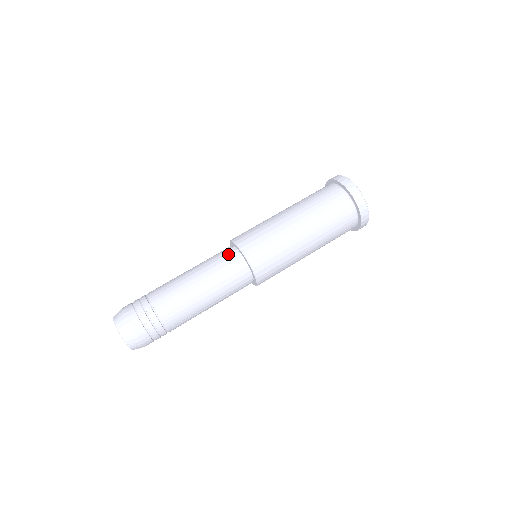
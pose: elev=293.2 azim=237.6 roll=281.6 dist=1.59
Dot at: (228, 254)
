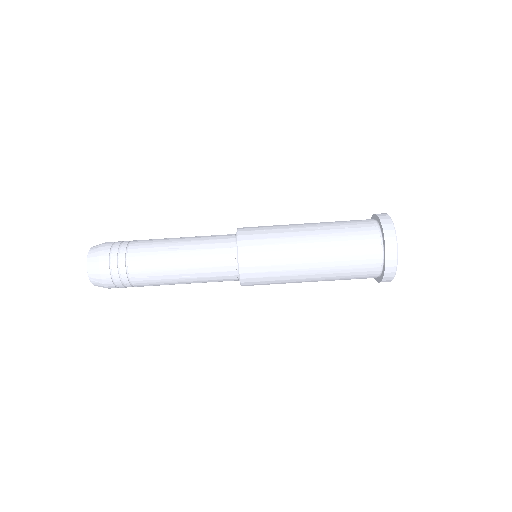
Dot at: (225, 261)
